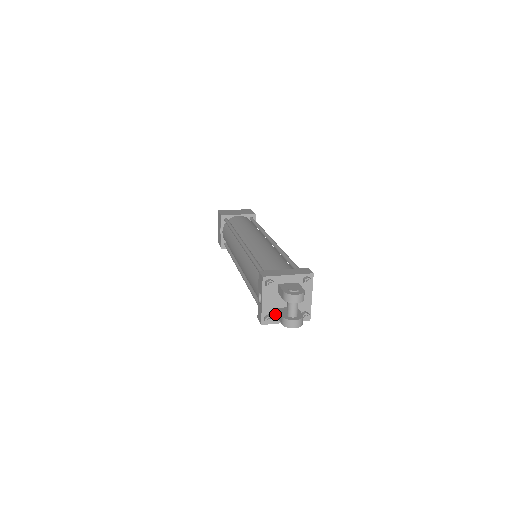
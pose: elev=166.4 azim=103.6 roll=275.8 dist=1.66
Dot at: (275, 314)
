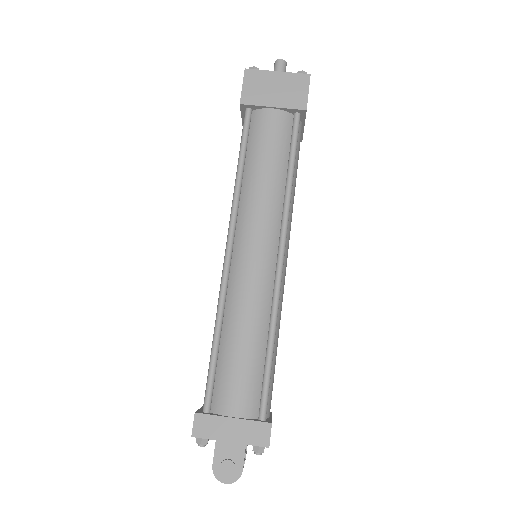
Dot at: occluded
